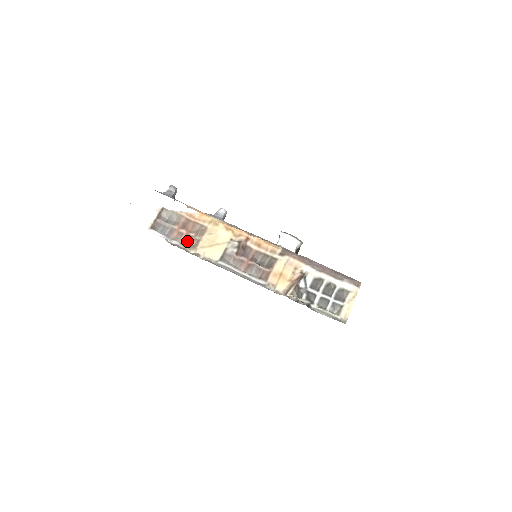
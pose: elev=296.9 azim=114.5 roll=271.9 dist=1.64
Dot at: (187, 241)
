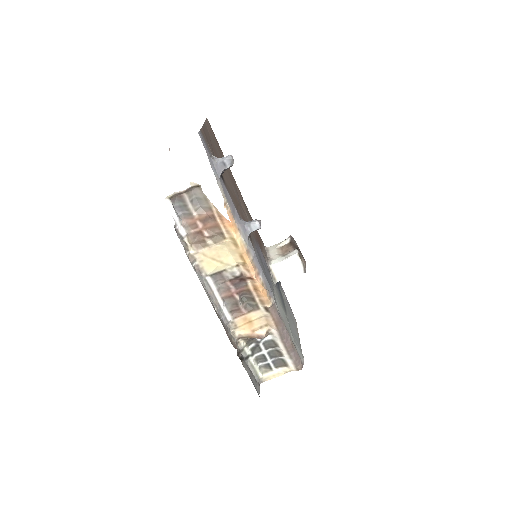
Dot at: (196, 236)
